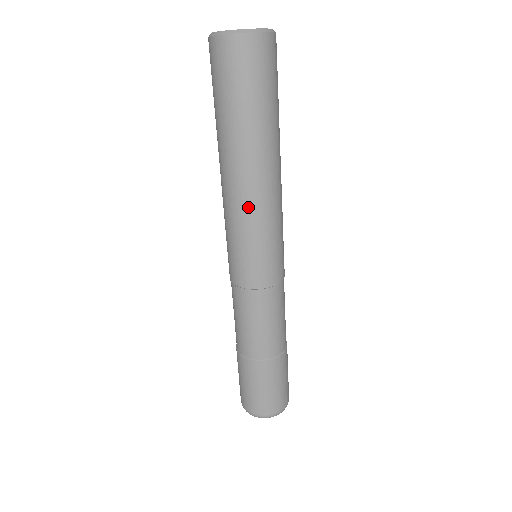
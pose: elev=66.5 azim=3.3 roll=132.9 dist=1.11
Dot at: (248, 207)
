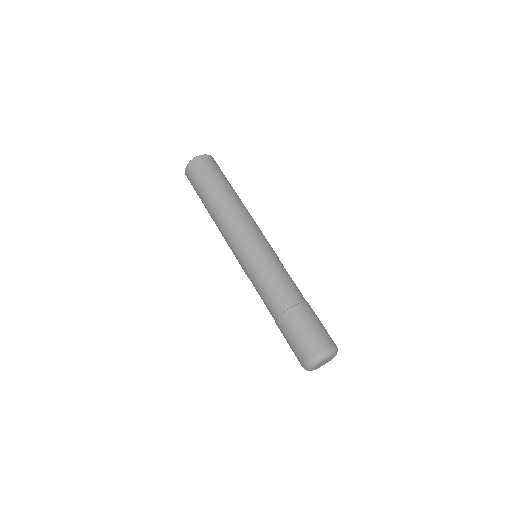
Dot at: (224, 229)
